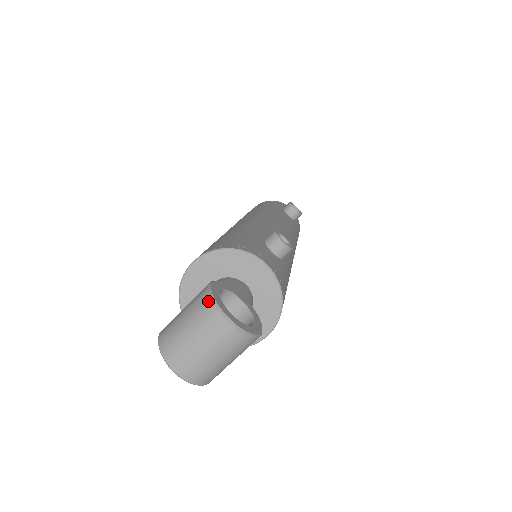
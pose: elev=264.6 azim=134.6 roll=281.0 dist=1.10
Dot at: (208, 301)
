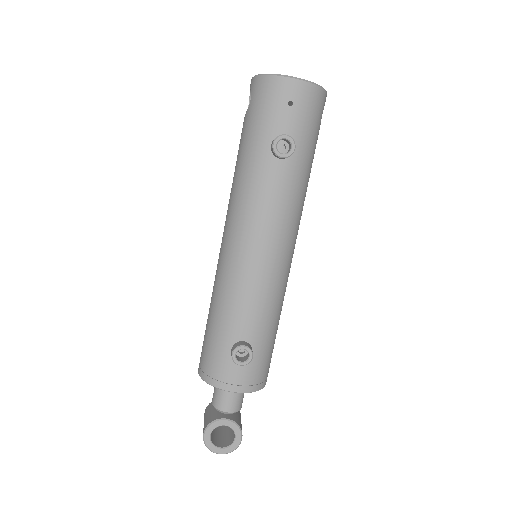
Dot at: (206, 446)
